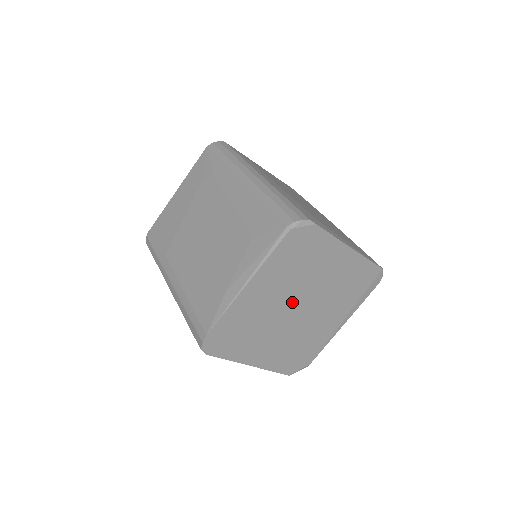
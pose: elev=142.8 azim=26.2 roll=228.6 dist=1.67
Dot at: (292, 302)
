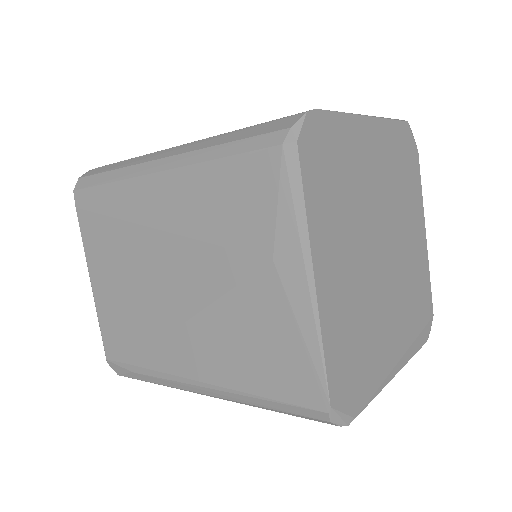
Dot at: (382, 224)
